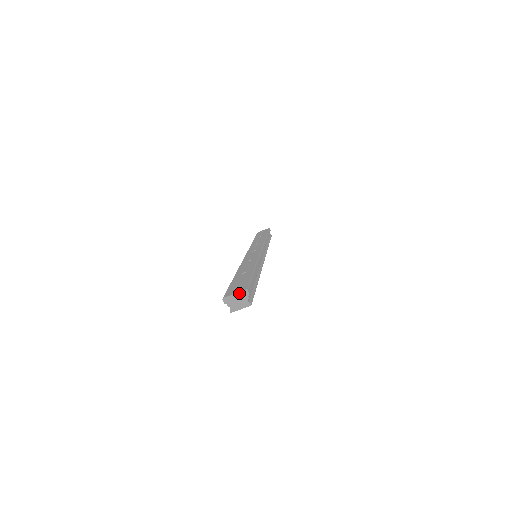
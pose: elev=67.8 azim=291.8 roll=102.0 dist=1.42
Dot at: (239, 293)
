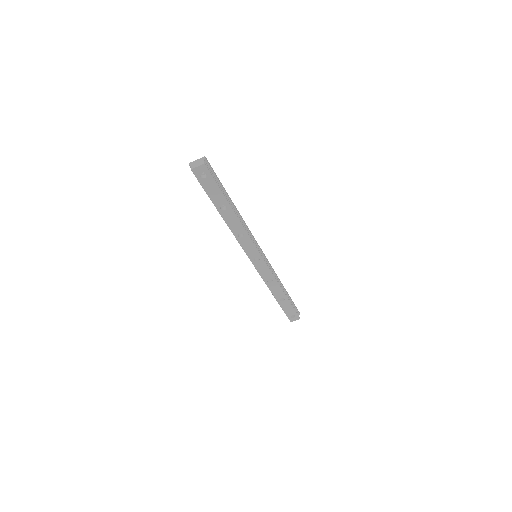
Dot at: (200, 159)
